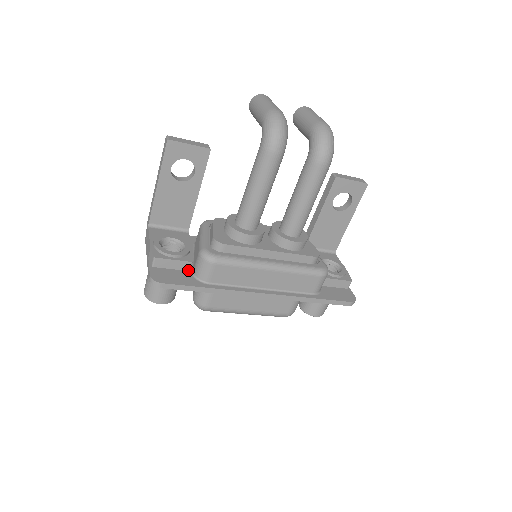
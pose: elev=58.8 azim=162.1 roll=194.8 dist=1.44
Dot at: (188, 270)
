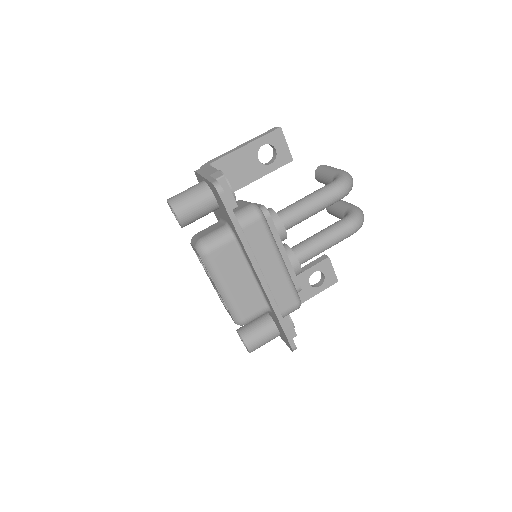
Dot at: occluded
